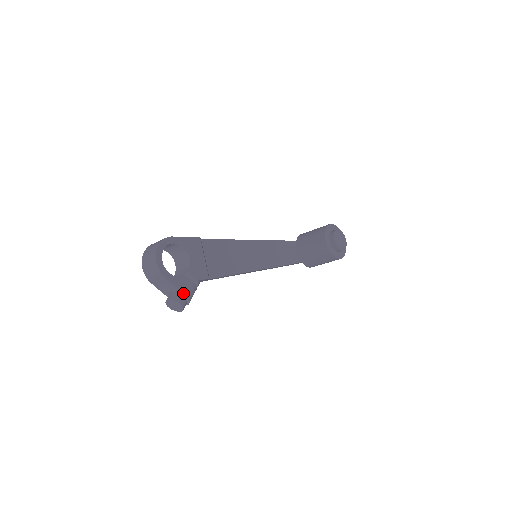
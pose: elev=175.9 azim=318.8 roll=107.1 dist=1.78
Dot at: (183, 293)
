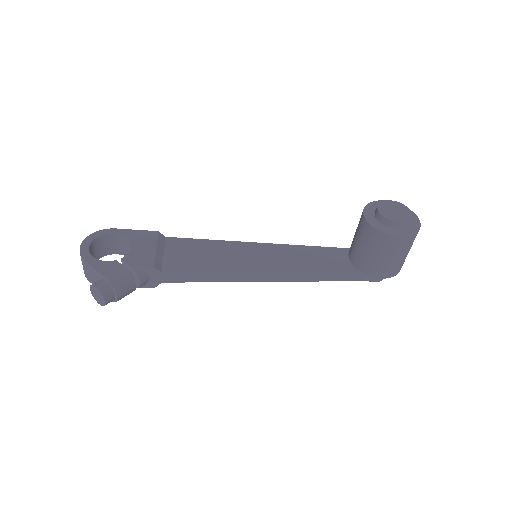
Dot at: (103, 276)
